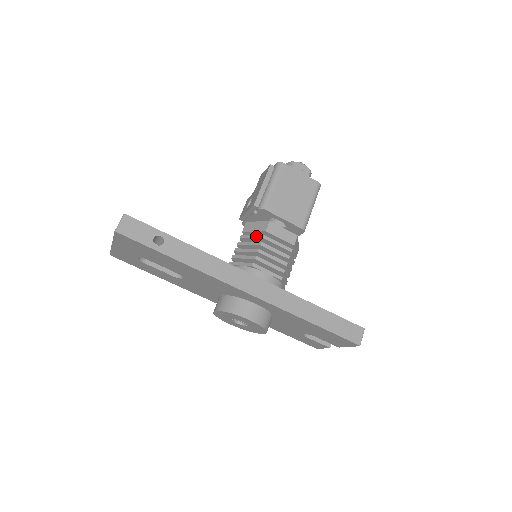
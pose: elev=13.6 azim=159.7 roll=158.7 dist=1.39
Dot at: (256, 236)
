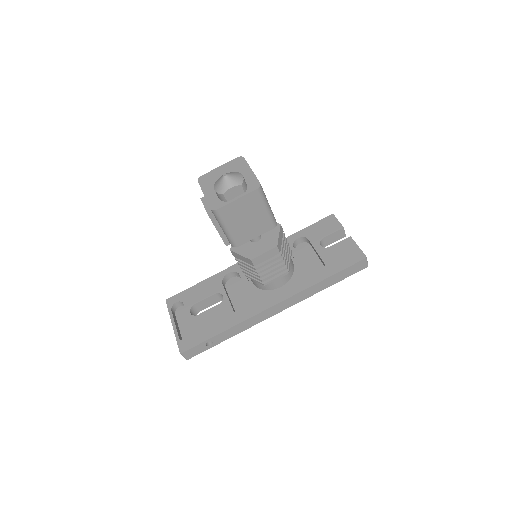
Dot at: occluded
